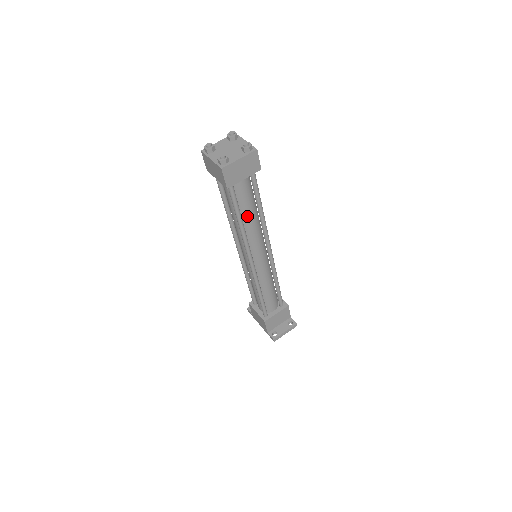
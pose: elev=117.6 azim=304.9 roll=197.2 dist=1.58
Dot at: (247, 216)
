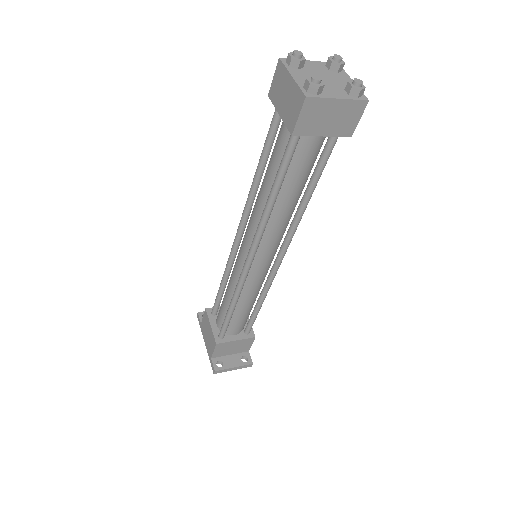
Dot at: (286, 195)
